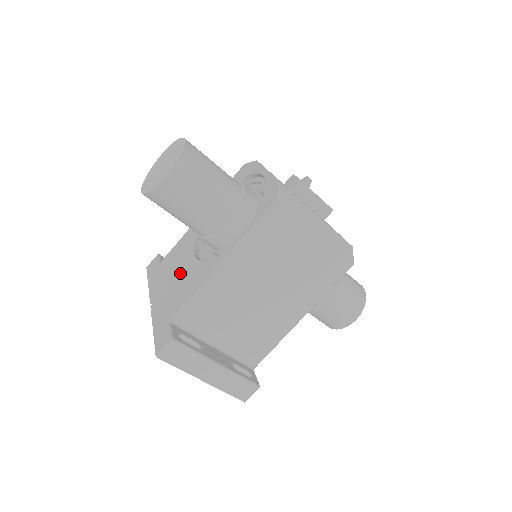
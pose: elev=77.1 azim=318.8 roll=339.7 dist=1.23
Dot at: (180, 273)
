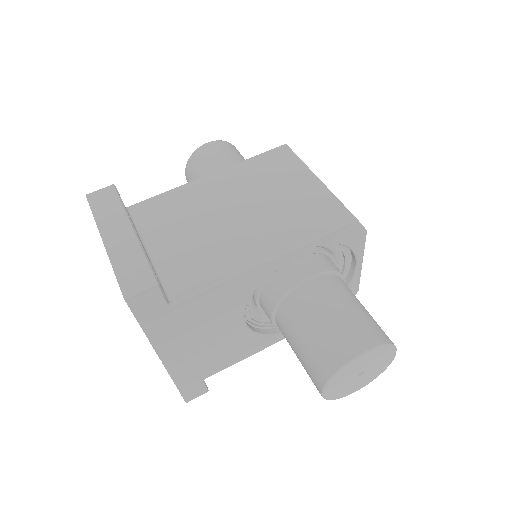
Dot at: occluded
